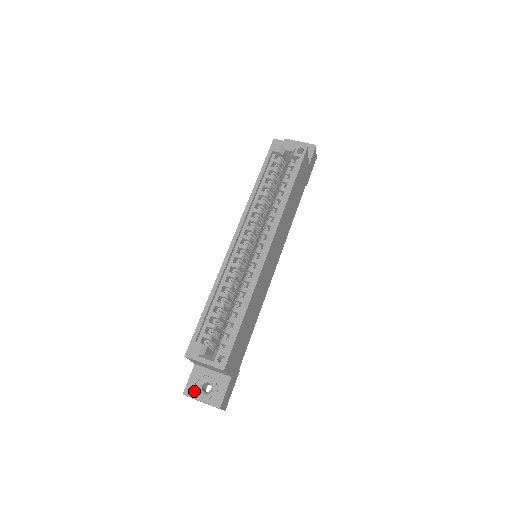
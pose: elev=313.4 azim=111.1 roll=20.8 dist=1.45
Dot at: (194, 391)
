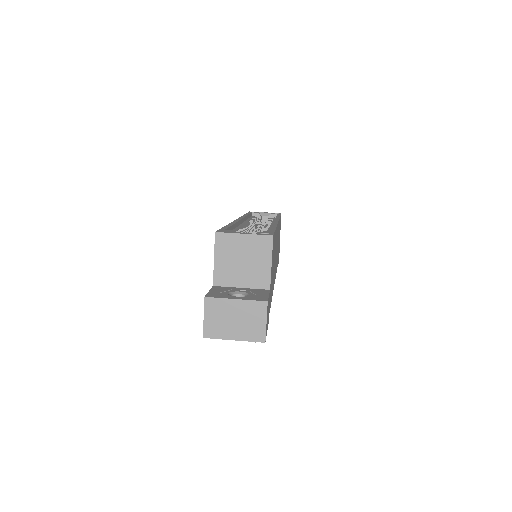
Dot at: (221, 295)
